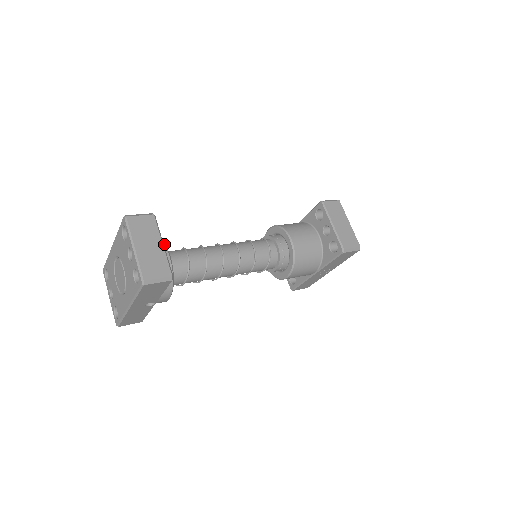
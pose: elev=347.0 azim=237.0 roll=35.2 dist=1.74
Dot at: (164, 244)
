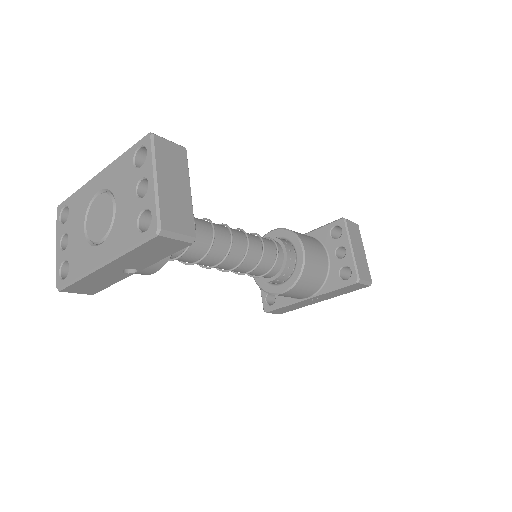
Dot at: occluded
